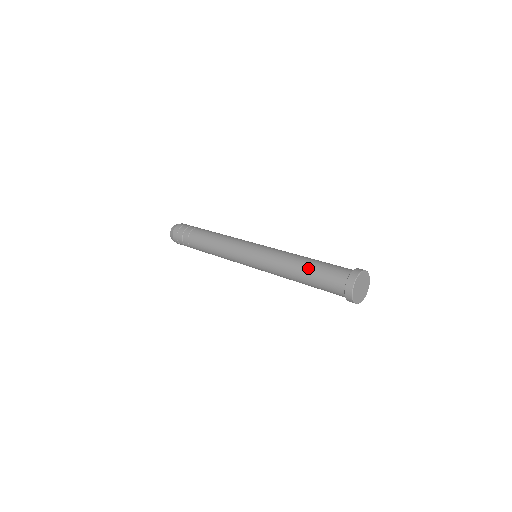
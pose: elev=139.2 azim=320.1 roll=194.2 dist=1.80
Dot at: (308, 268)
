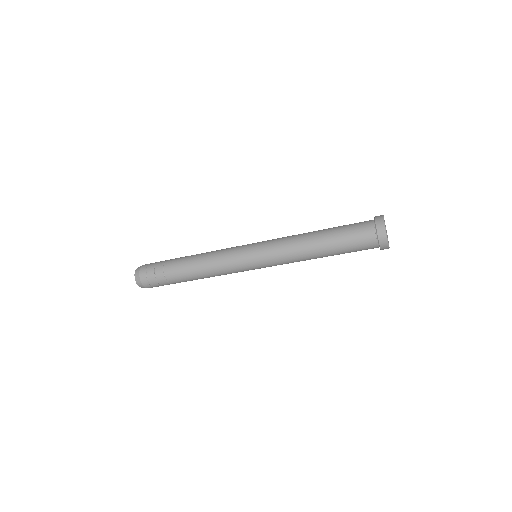
Dot at: (331, 250)
